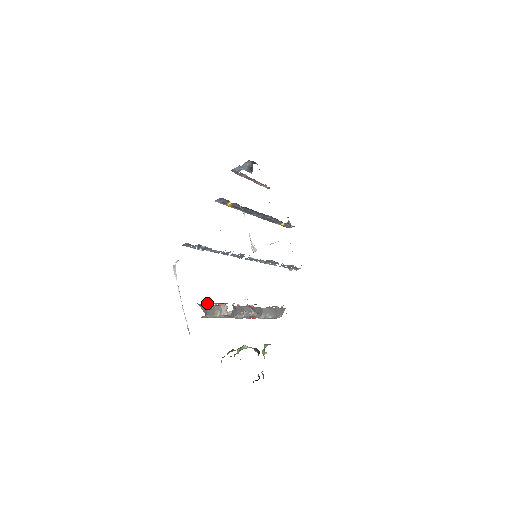
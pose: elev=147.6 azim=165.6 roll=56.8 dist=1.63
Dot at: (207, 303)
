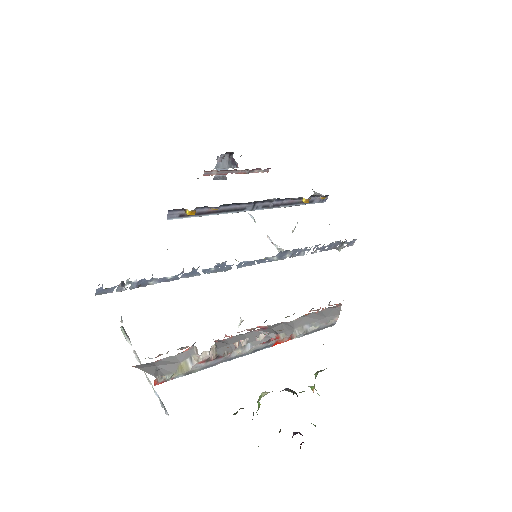
Dot at: (150, 358)
